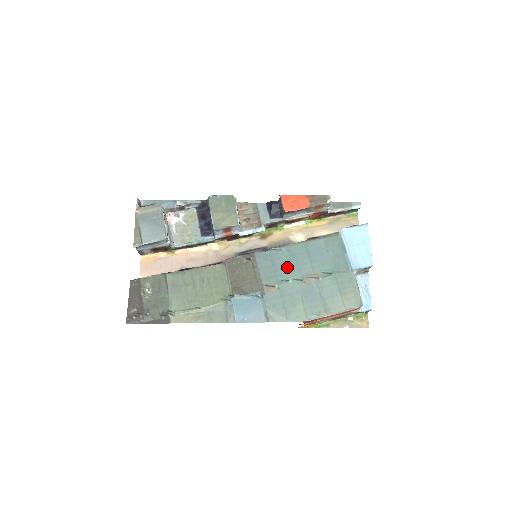
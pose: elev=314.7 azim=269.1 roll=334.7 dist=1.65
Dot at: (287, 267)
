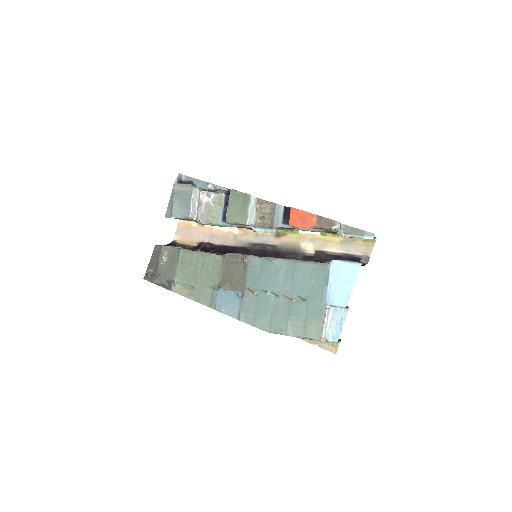
Dot at: (270, 279)
